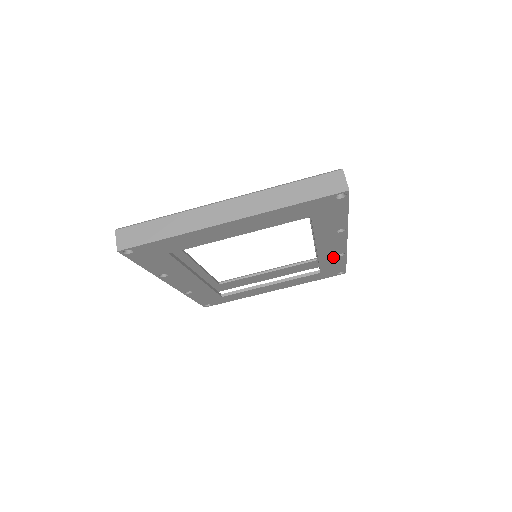
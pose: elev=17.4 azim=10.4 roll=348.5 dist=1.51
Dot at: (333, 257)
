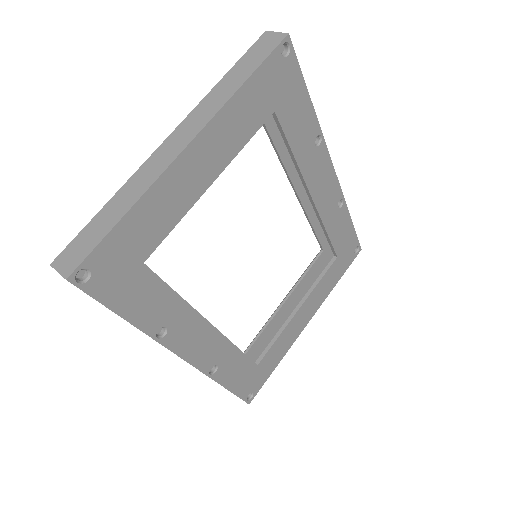
Dot at: (335, 213)
